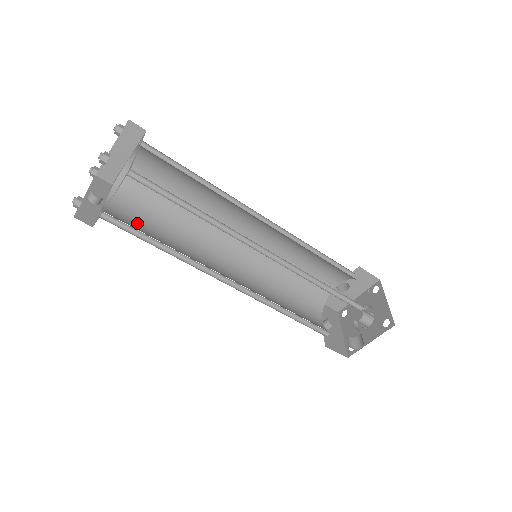
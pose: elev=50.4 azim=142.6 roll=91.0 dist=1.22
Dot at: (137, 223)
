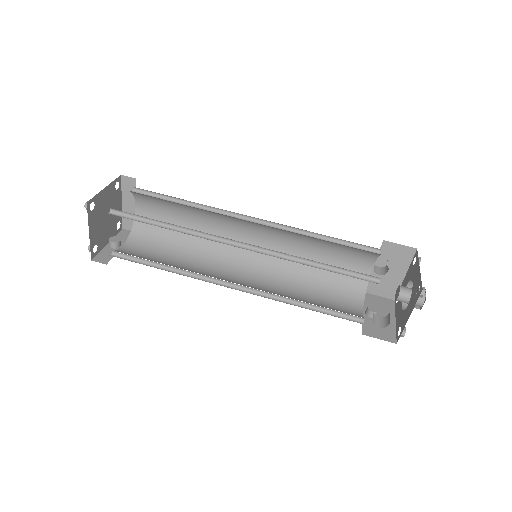
Dot at: (150, 255)
